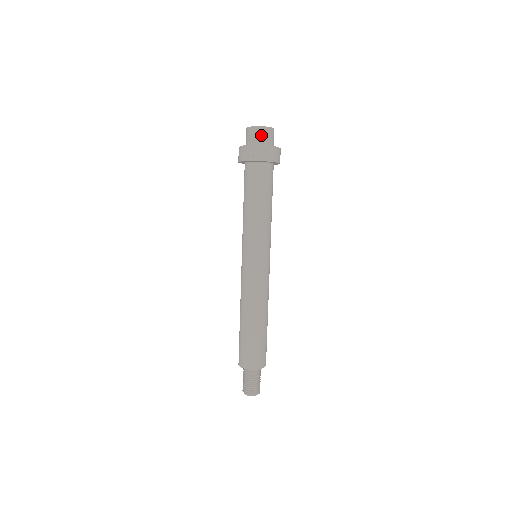
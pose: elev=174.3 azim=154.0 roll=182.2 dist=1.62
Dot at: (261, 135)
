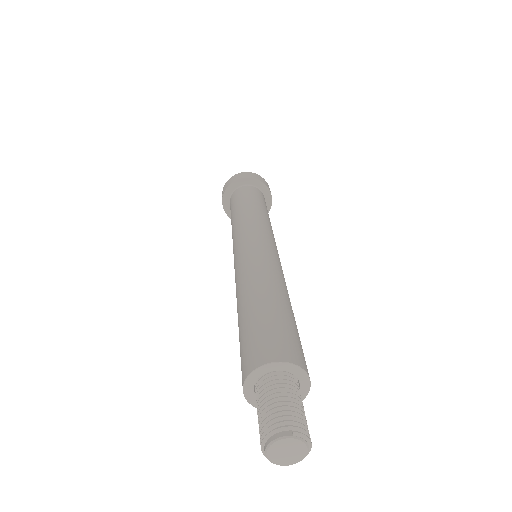
Dot at: occluded
